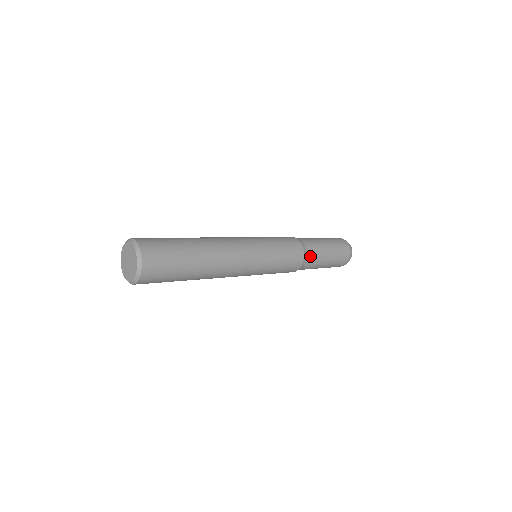
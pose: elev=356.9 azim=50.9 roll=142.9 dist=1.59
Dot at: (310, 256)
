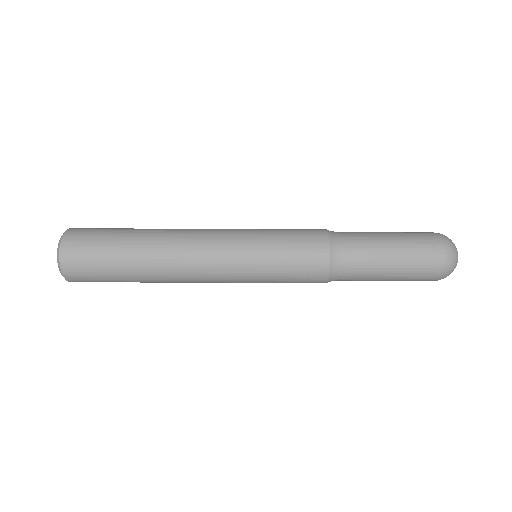
Dot at: (342, 280)
